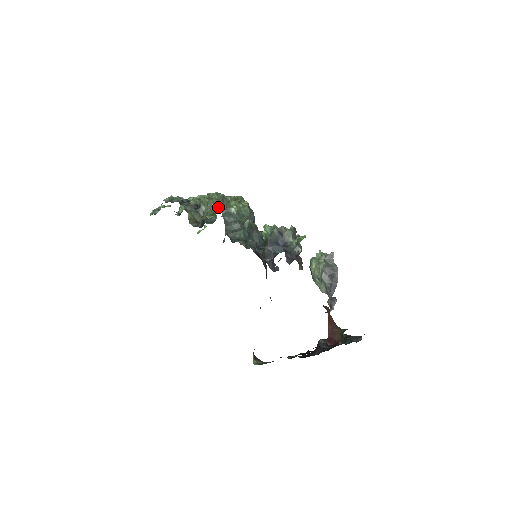
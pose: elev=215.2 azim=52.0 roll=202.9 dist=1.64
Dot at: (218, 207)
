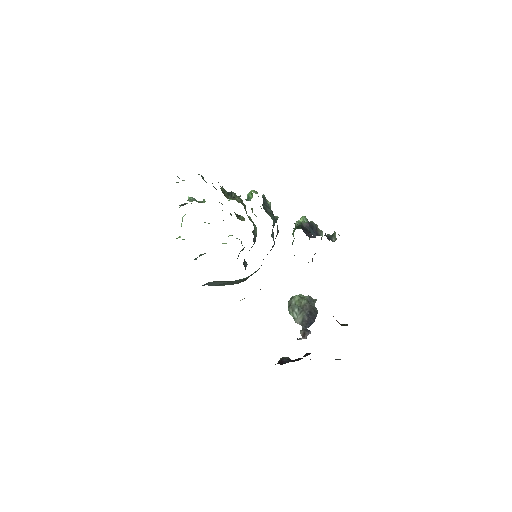
Dot at: occluded
